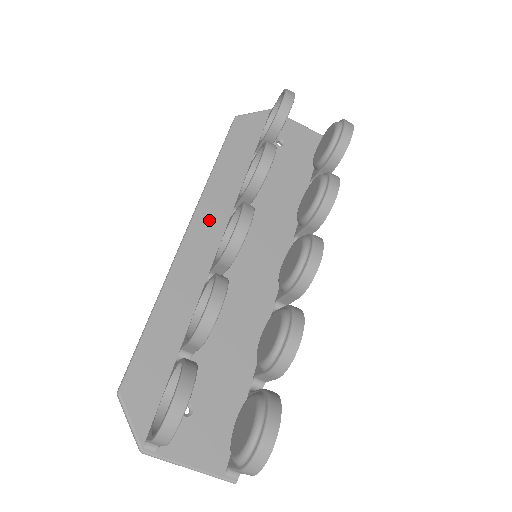
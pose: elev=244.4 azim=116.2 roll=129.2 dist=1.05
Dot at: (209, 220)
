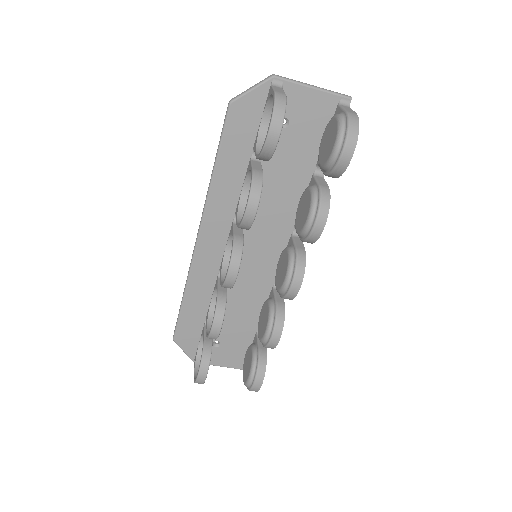
Dot at: (214, 226)
